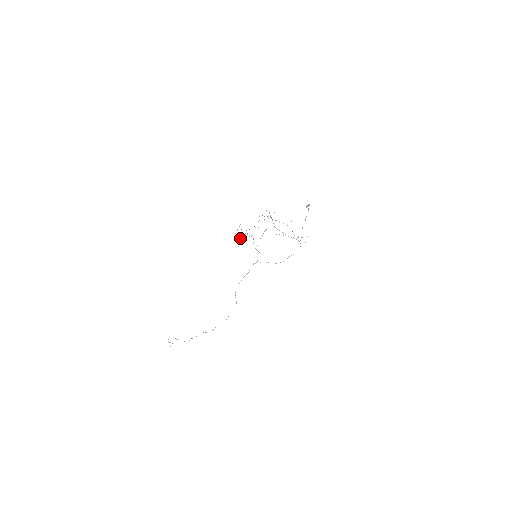
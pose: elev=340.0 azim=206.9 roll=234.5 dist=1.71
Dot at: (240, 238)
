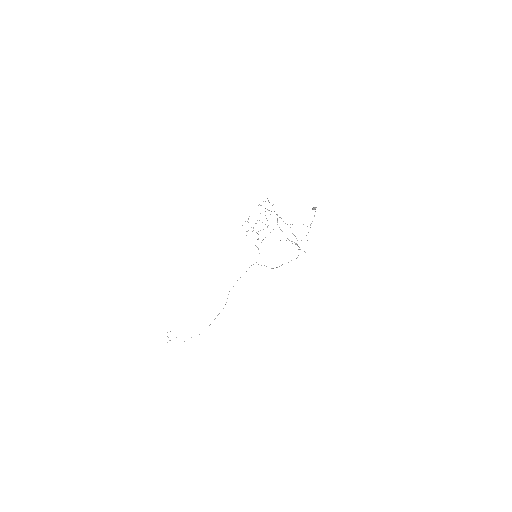
Dot at: (246, 231)
